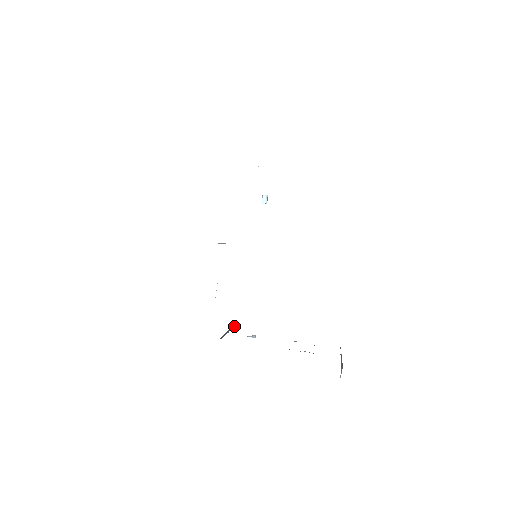
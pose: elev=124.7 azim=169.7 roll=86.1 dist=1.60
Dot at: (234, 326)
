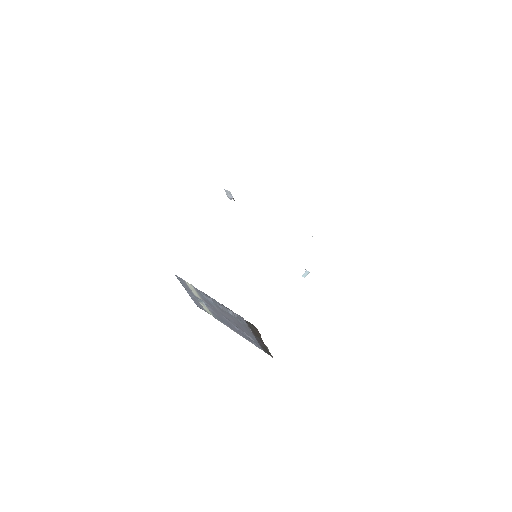
Dot at: occluded
